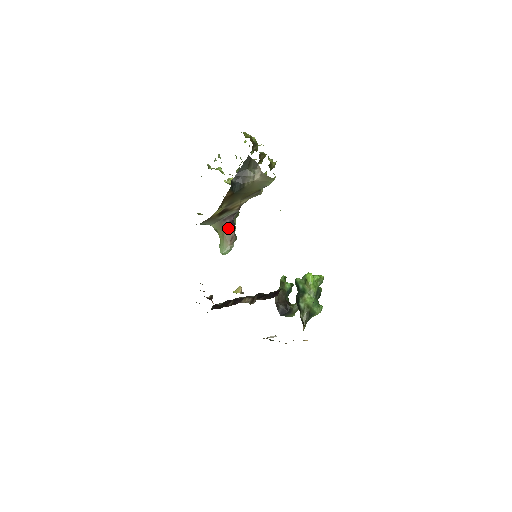
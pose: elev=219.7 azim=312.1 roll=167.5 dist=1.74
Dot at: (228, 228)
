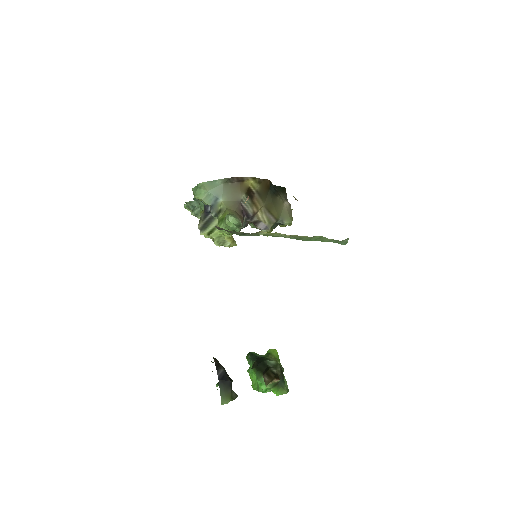
Dot at: (240, 214)
